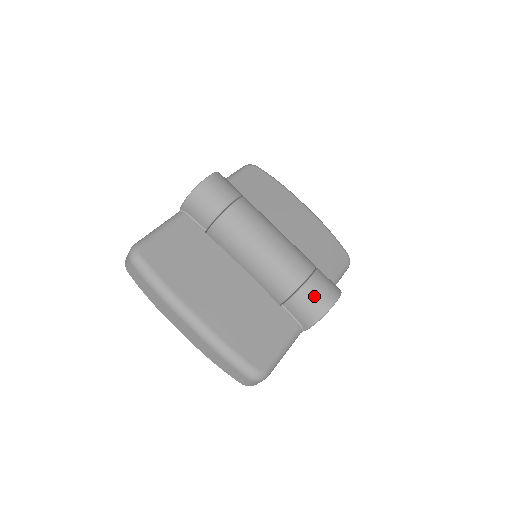
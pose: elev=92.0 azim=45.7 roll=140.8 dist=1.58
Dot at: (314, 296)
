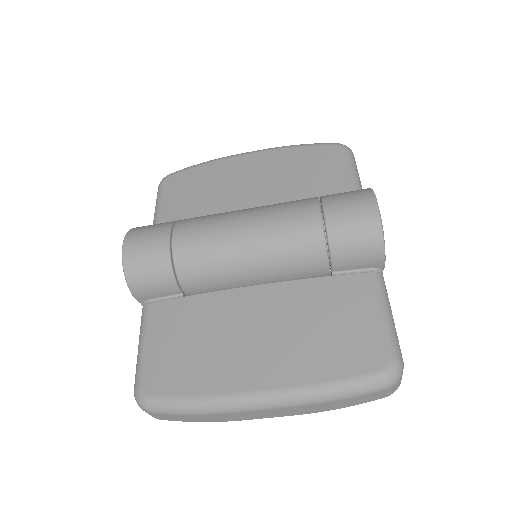
Dot at: (350, 229)
